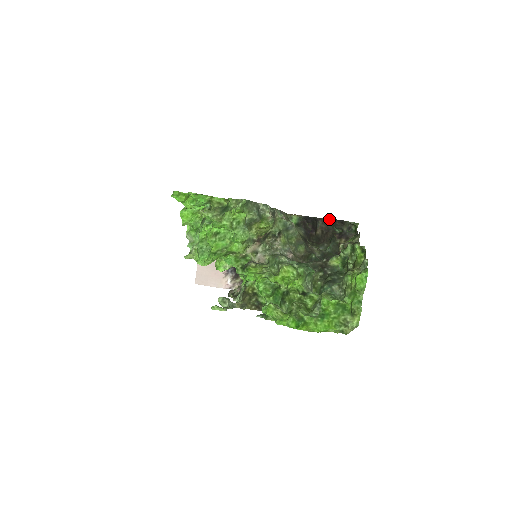
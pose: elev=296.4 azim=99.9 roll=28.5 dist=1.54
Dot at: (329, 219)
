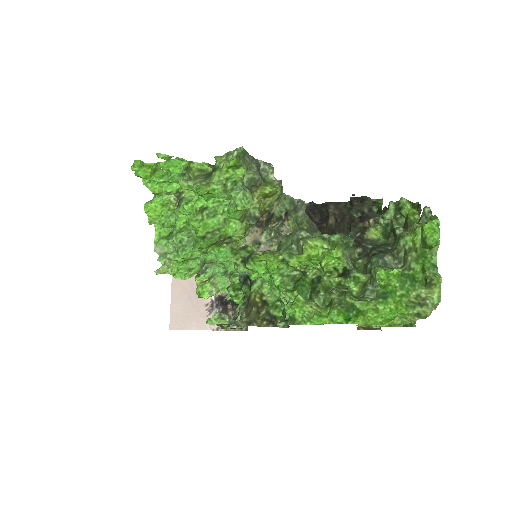
Dot at: (342, 202)
